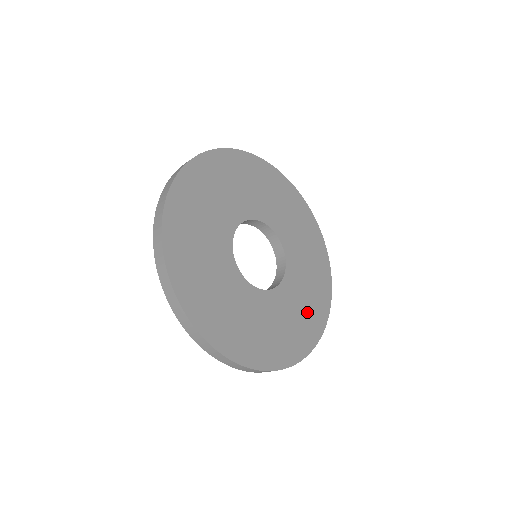
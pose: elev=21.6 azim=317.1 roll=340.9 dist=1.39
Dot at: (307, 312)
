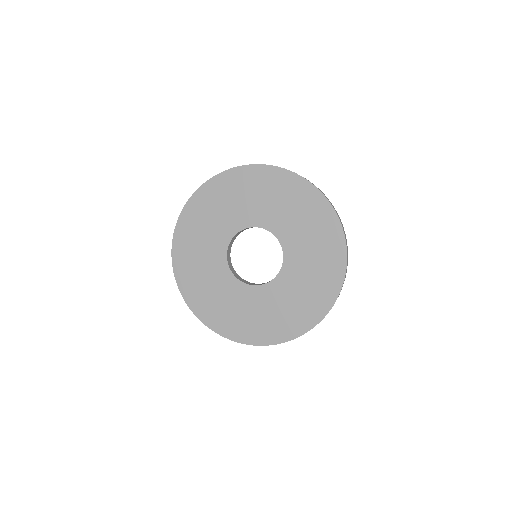
Dot at: (320, 267)
